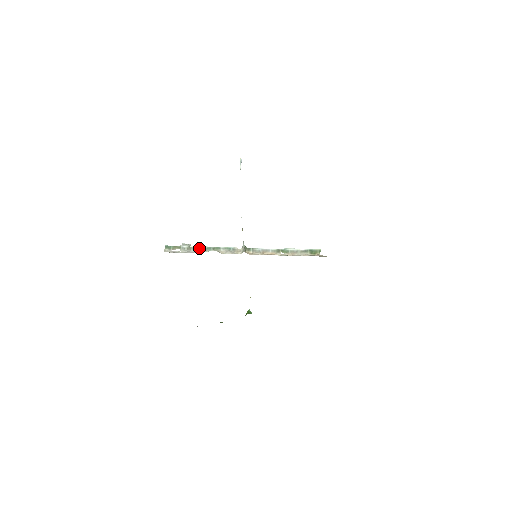
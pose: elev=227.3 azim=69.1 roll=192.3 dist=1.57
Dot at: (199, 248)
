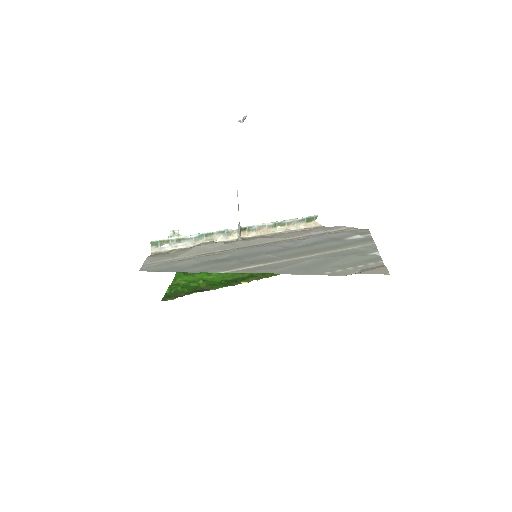
Dot at: (190, 238)
